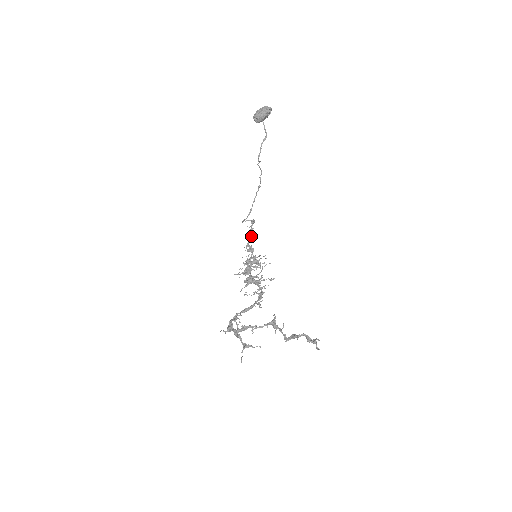
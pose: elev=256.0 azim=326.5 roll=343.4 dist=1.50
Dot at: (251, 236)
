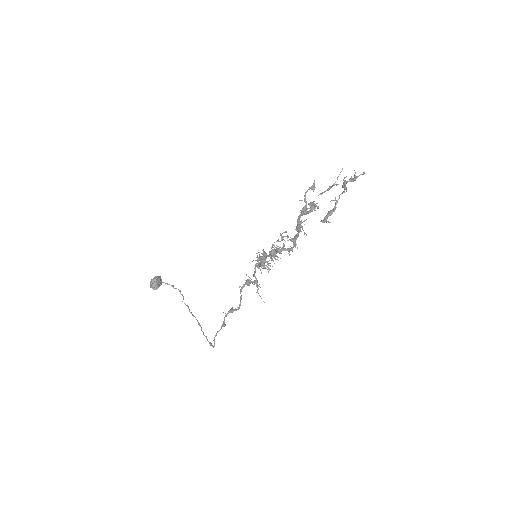
Dot at: (235, 308)
